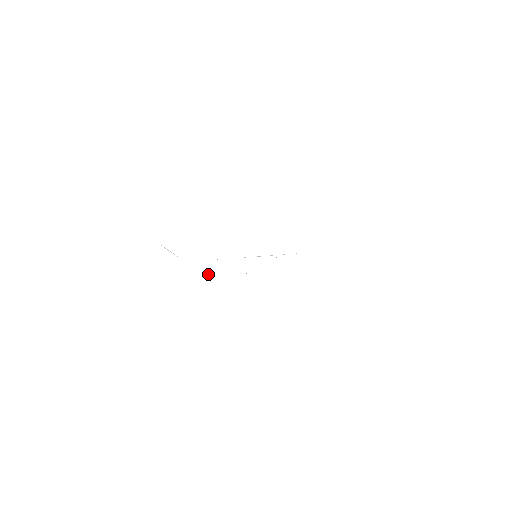
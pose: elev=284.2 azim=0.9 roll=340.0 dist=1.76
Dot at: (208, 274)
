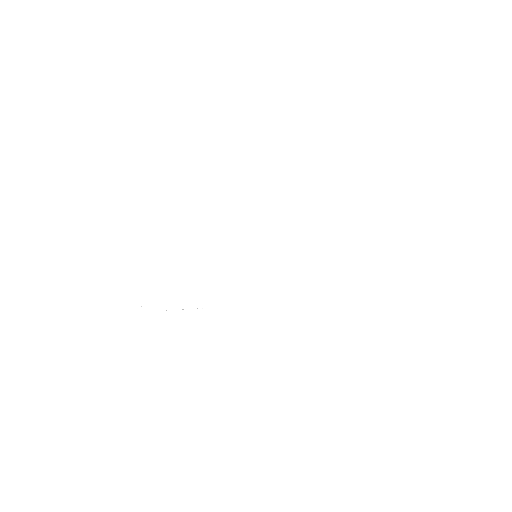
Dot at: occluded
